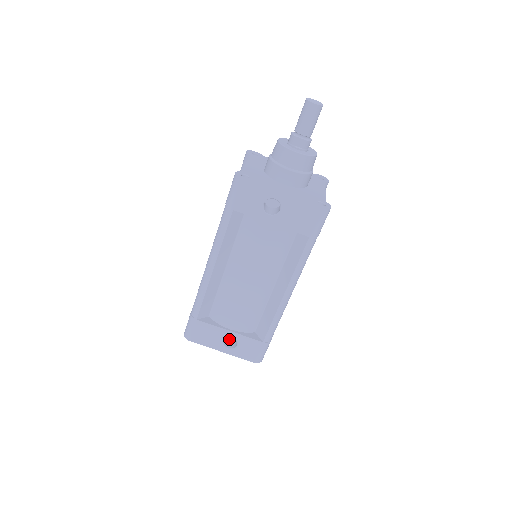
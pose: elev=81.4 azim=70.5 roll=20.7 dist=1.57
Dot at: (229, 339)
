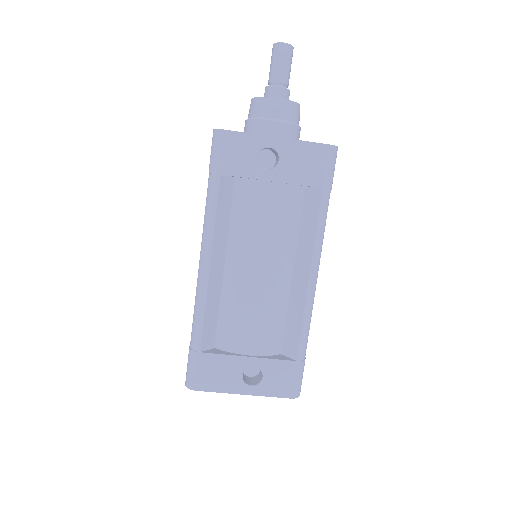
Dot at: (248, 377)
